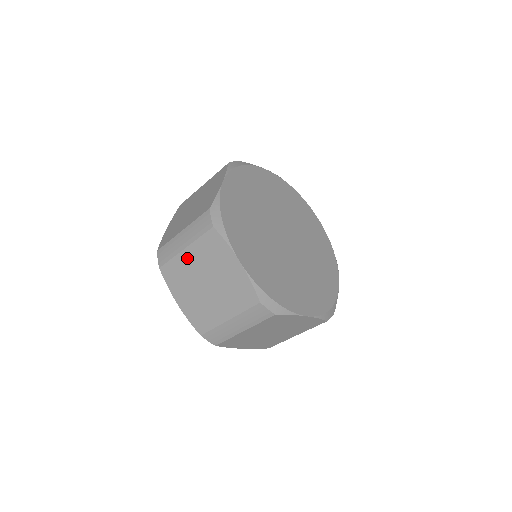
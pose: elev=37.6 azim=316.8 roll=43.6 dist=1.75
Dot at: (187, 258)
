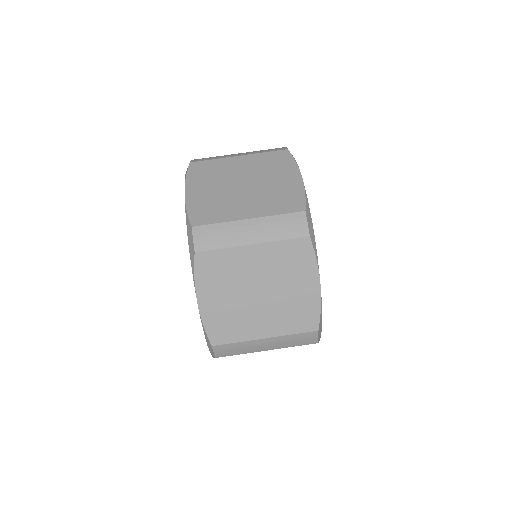
Dot at: (236, 162)
